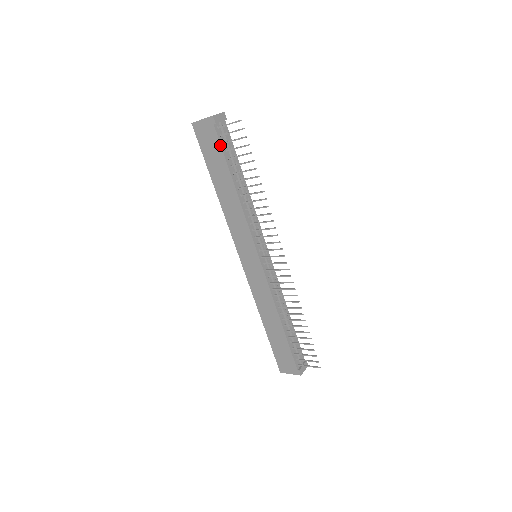
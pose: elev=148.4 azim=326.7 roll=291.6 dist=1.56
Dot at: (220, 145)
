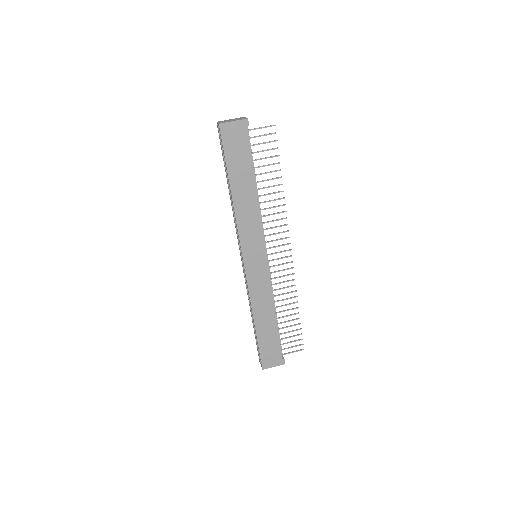
Dot at: (249, 147)
